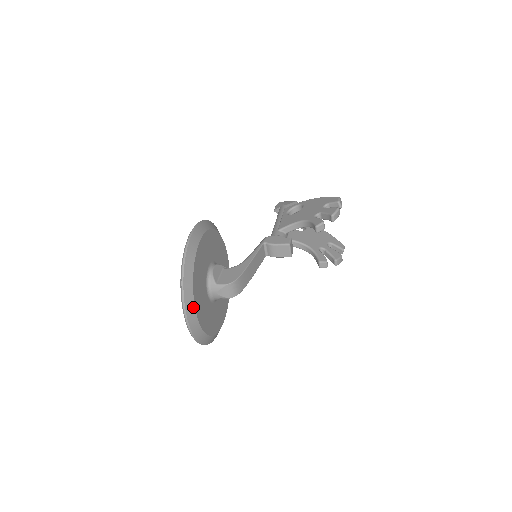
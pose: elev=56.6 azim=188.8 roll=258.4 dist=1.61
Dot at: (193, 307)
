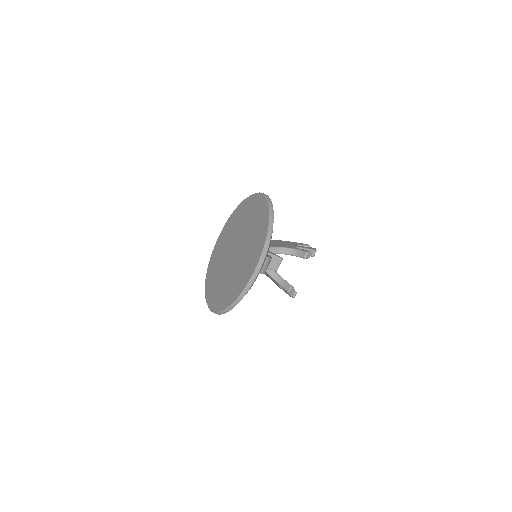
Dot at: occluded
